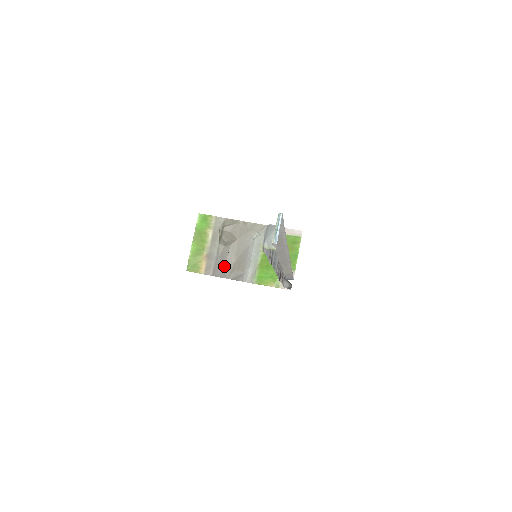
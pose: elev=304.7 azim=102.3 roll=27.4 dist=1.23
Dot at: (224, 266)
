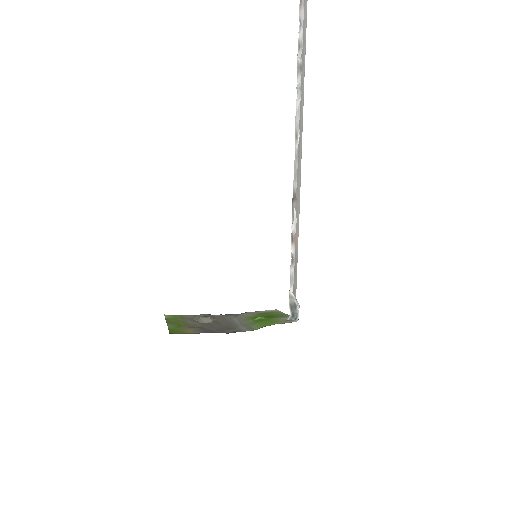
Dot at: (213, 329)
